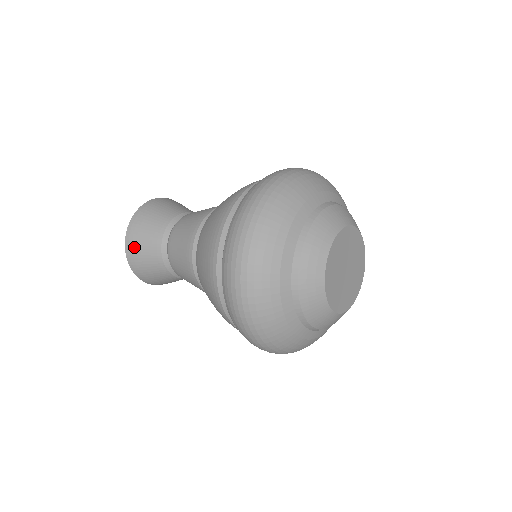
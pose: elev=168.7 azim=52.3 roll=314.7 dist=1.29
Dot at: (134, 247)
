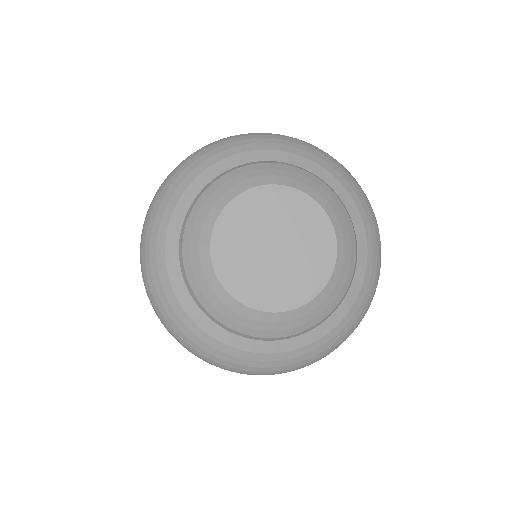
Dot at: occluded
